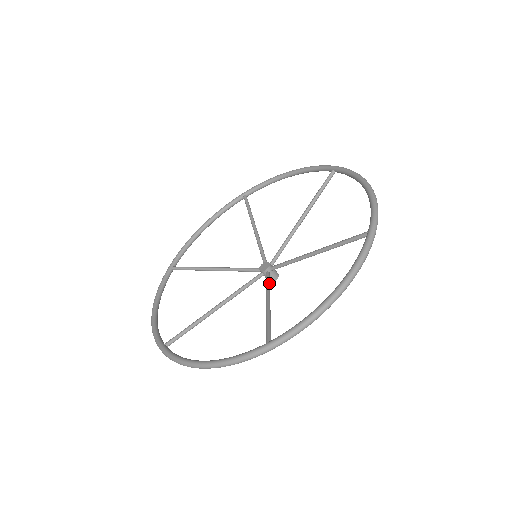
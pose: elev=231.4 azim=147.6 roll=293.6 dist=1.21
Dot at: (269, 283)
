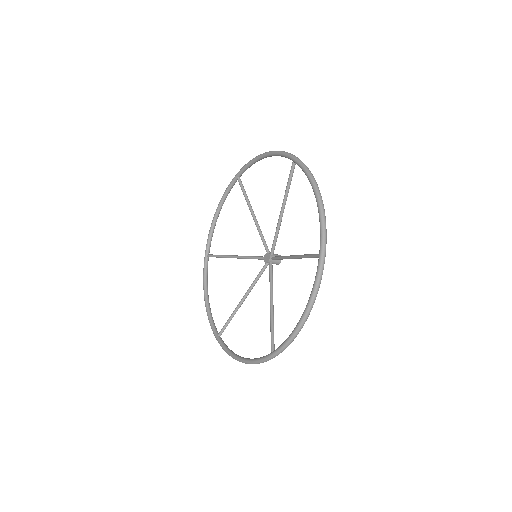
Dot at: (258, 278)
